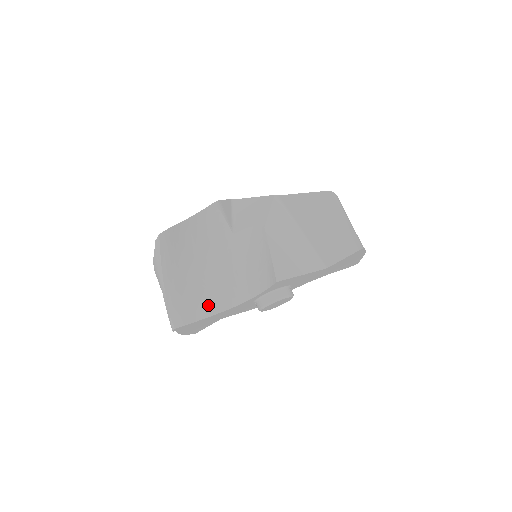
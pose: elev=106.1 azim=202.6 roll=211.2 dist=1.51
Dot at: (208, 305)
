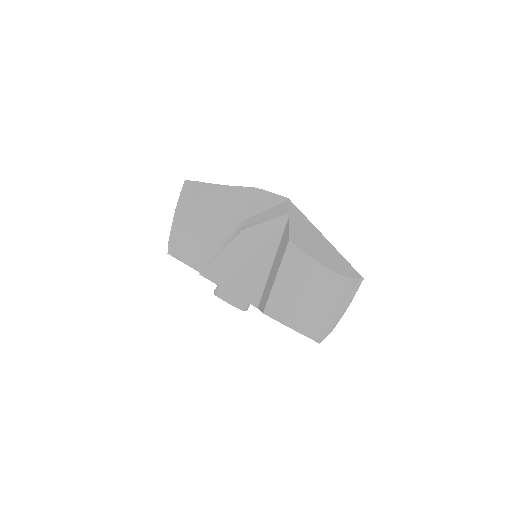
Dot at: (193, 257)
